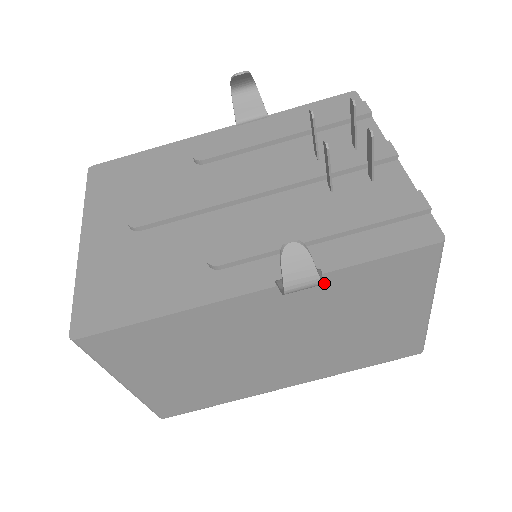
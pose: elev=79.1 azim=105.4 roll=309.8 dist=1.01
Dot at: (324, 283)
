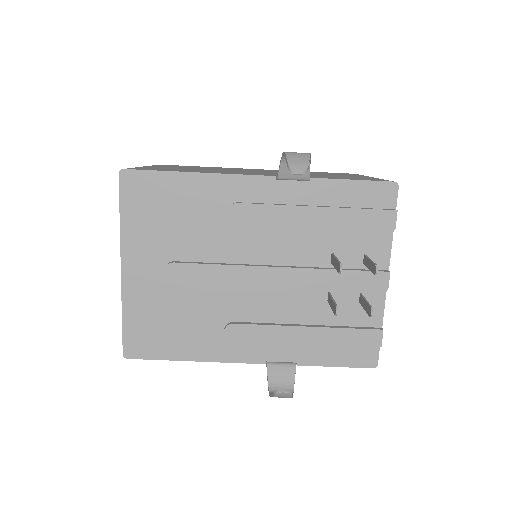
Dot at: occluded
